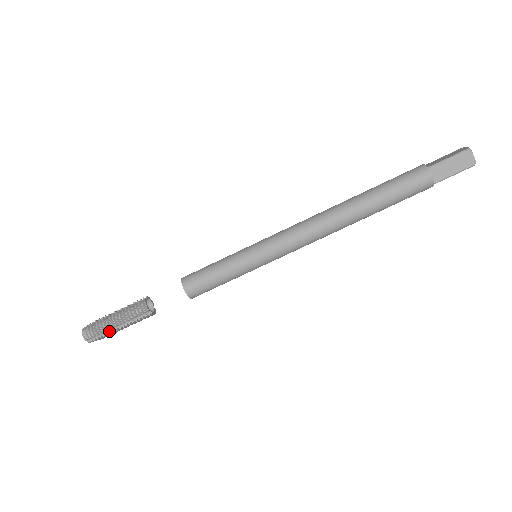
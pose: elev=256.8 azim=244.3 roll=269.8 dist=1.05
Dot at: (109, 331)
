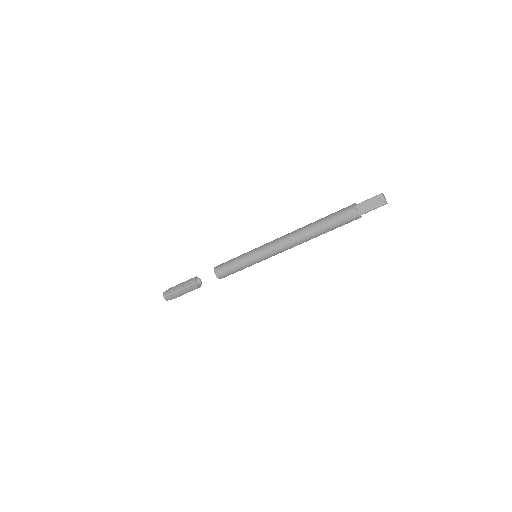
Dot at: occluded
